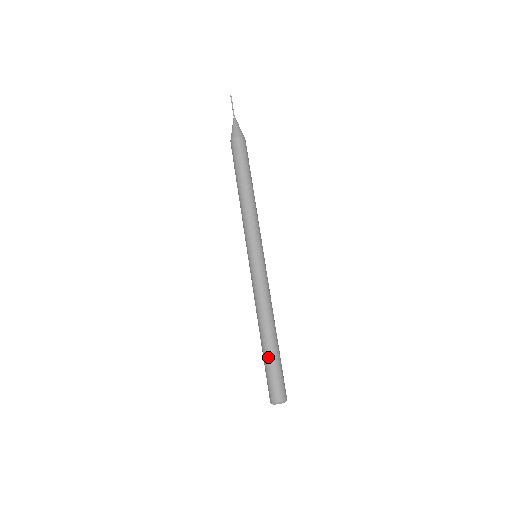
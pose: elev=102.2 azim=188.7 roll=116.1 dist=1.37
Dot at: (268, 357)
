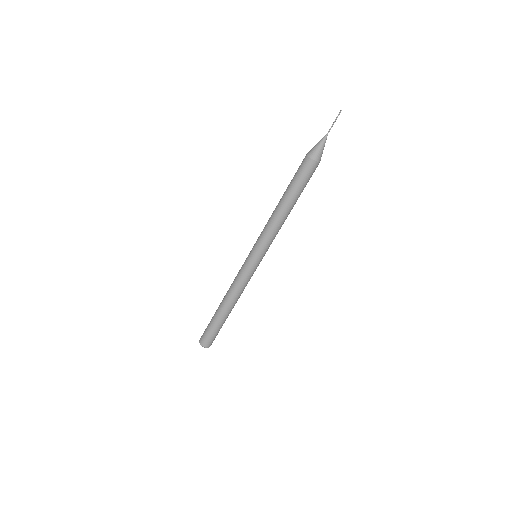
Dot at: (221, 324)
